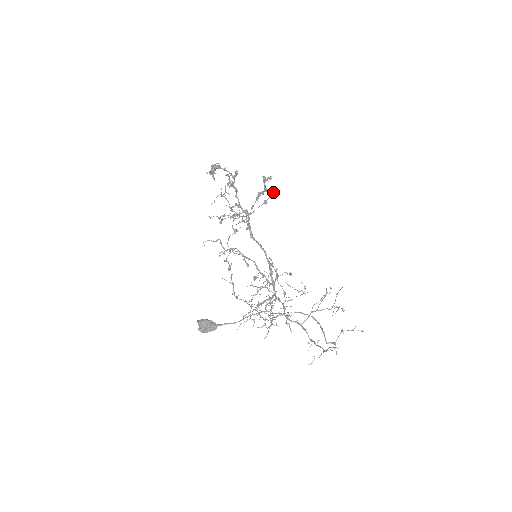
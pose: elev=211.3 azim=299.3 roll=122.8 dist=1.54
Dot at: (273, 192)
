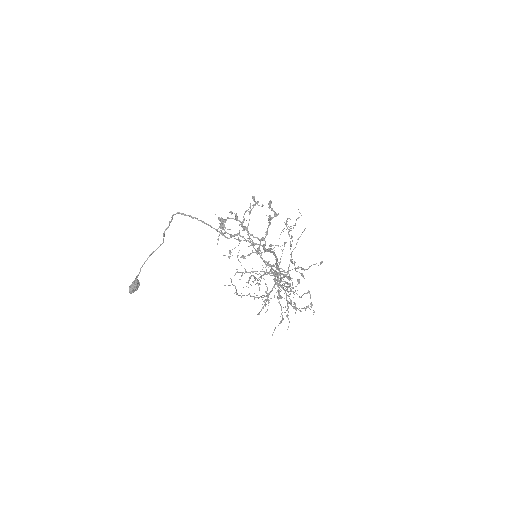
Dot at: (255, 202)
